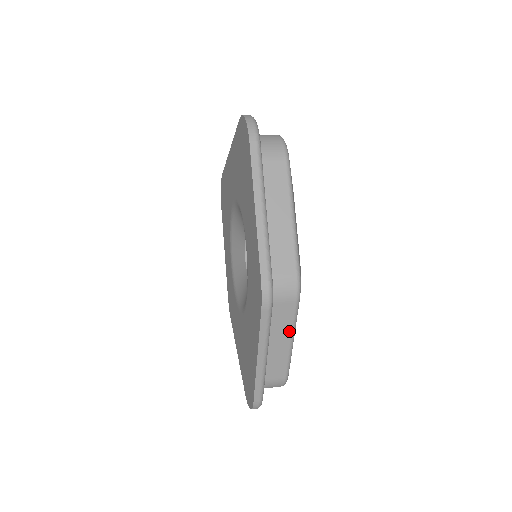
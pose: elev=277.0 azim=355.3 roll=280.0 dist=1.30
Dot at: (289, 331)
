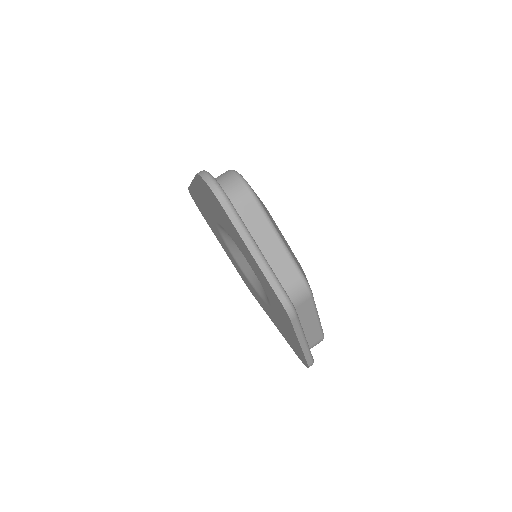
Dot at: (313, 314)
